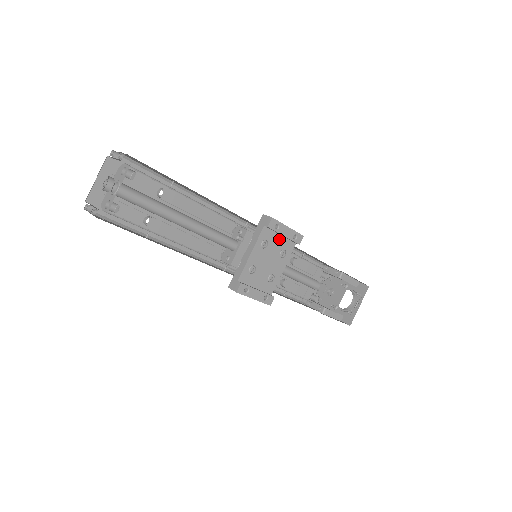
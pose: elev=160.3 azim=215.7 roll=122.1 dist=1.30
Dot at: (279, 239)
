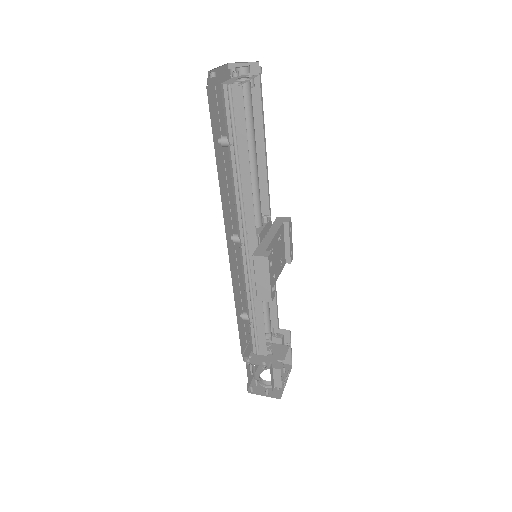
Dot at: (283, 246)
